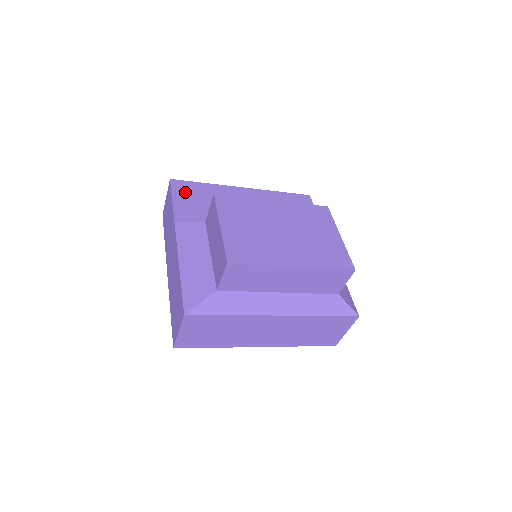
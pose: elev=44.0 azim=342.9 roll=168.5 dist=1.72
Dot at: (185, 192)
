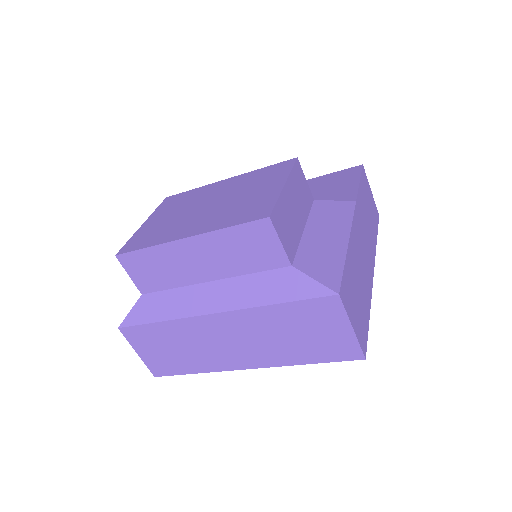
Dot at: occluded
